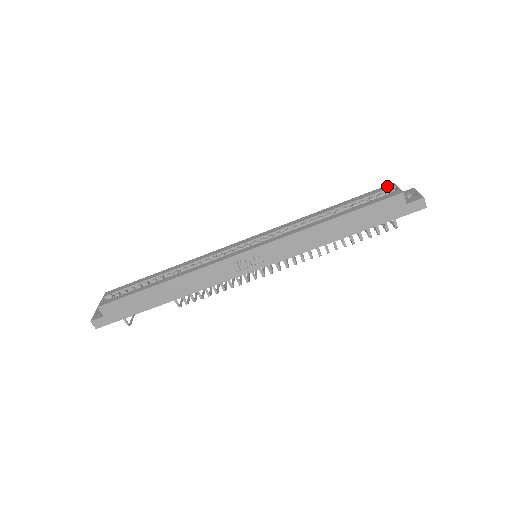
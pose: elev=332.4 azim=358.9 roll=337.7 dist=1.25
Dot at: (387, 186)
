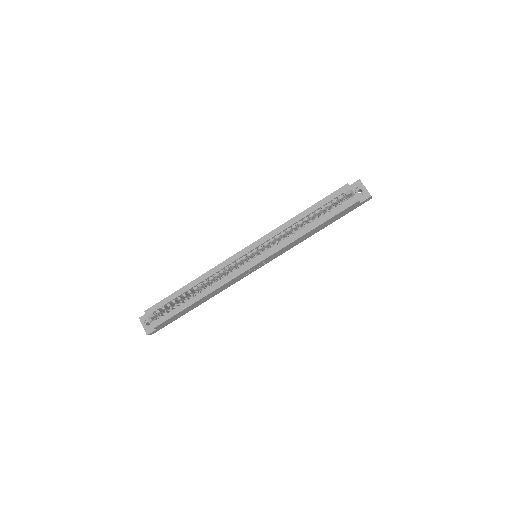
Dot at: (344, 188)
